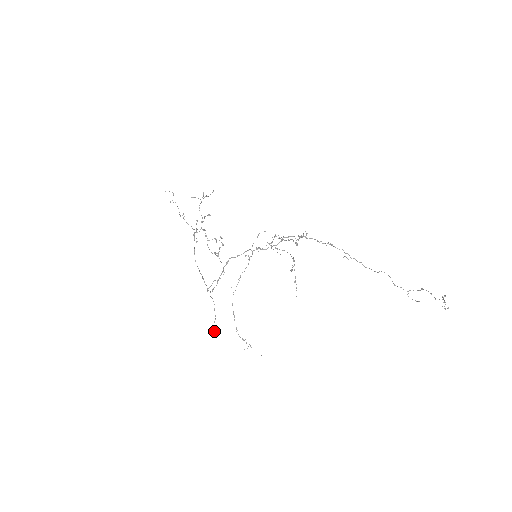
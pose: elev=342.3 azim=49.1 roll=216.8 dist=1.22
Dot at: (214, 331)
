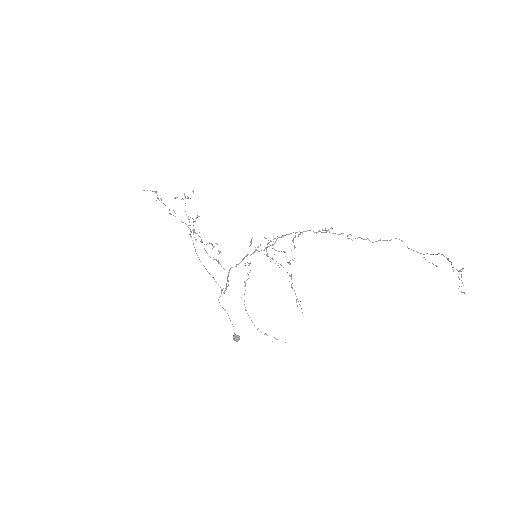
Dot at: (236, 340)
